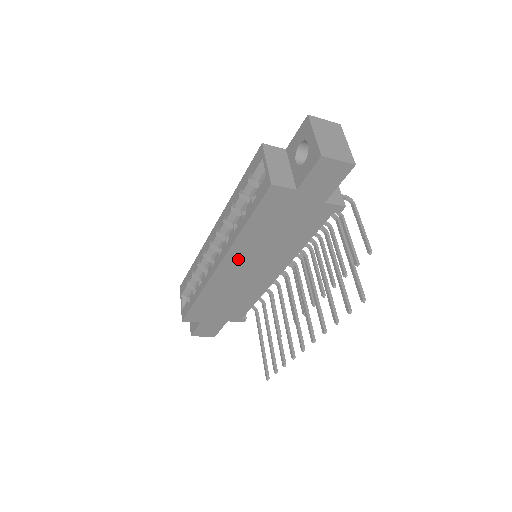
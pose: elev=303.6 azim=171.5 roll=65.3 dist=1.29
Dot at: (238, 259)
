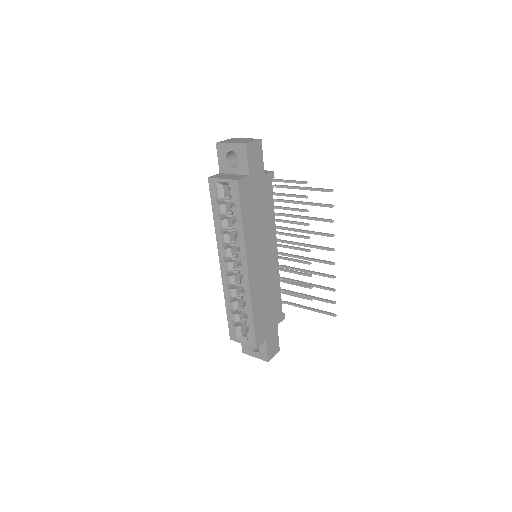
Dot at: (253, 256)
